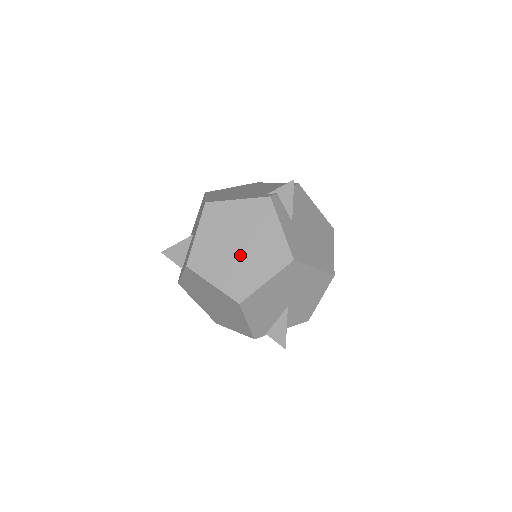
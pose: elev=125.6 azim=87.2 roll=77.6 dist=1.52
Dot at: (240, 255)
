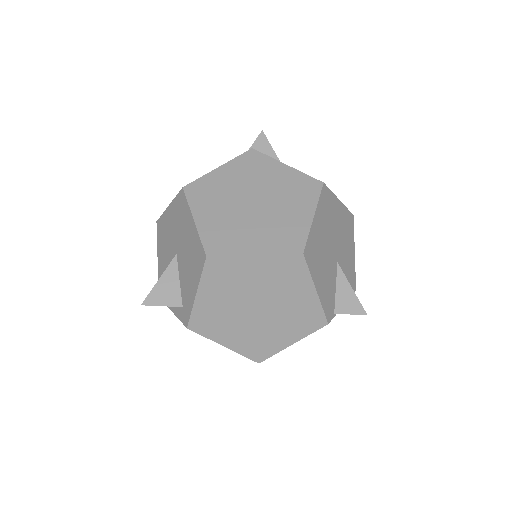
Dot at: (263, 210)
